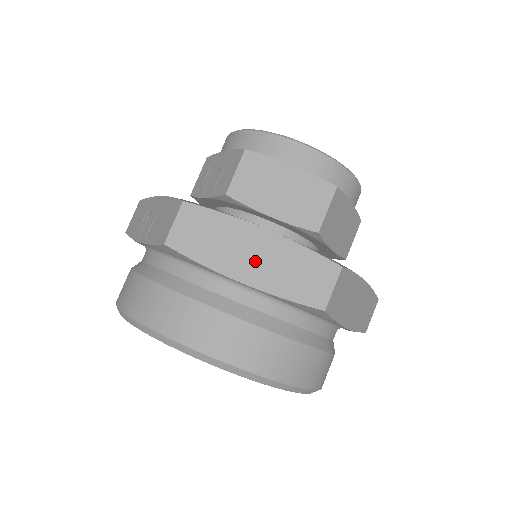
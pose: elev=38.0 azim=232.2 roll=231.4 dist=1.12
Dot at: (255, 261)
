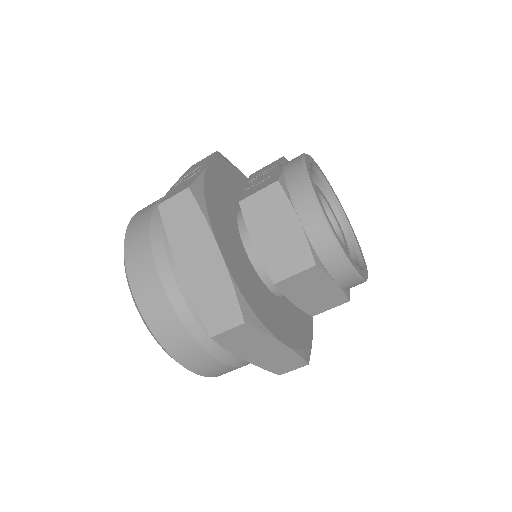
Dot at: (197, 266)
